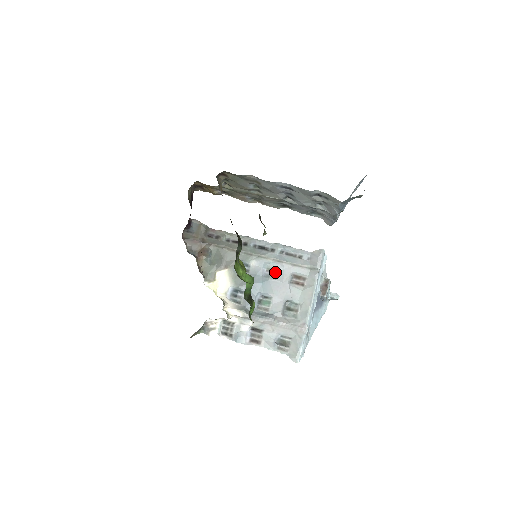
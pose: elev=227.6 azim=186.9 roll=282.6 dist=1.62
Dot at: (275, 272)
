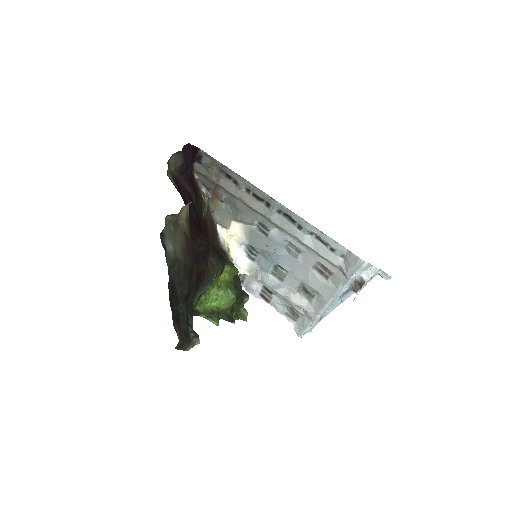
Dot at: (297, 251)
